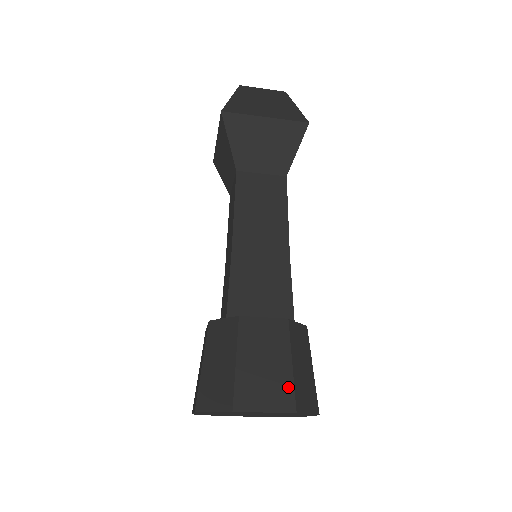
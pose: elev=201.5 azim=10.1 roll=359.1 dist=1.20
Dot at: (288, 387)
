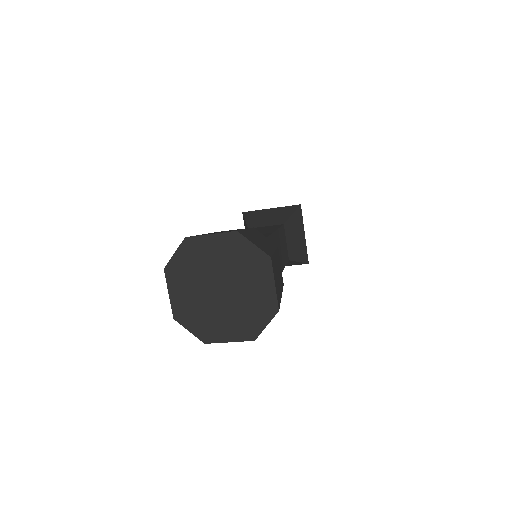
Dot at: (236, 230)
